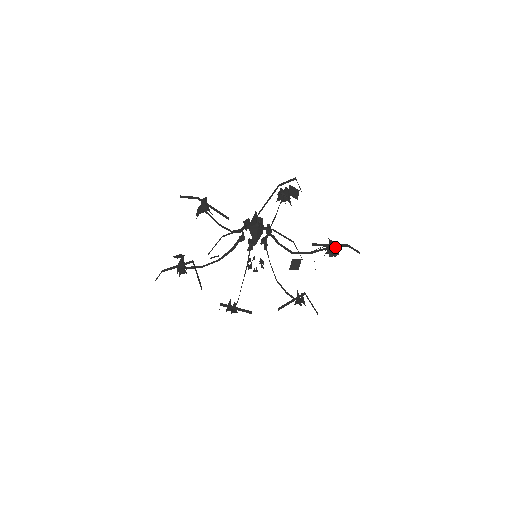
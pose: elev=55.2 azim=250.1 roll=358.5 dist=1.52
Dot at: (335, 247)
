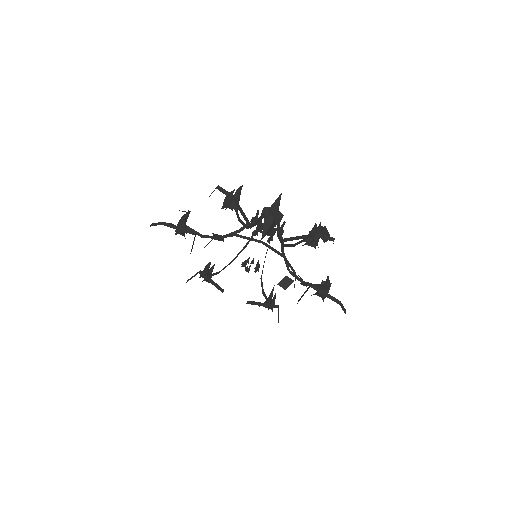
Dot at: occluded
